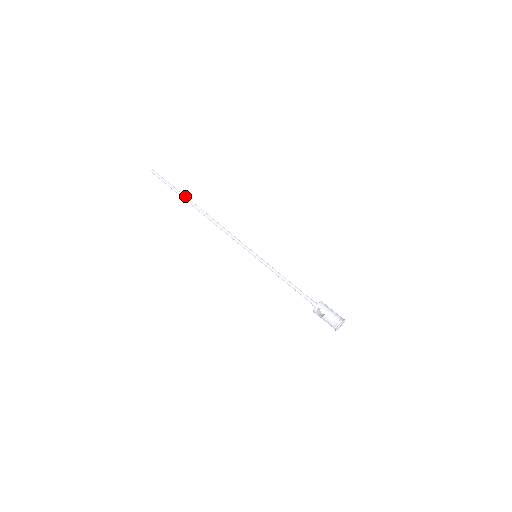
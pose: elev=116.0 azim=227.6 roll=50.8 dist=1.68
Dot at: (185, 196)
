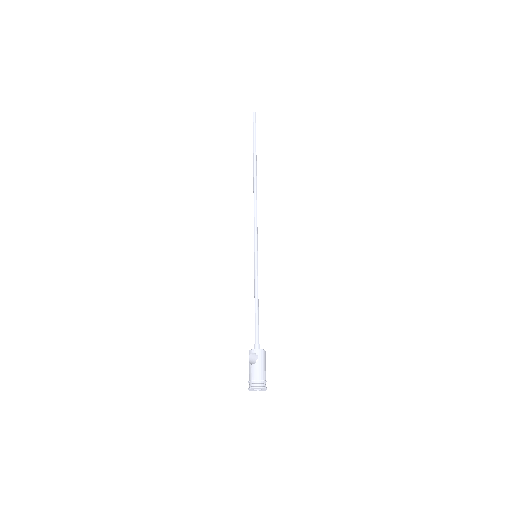
Dot at: (256, 155)
